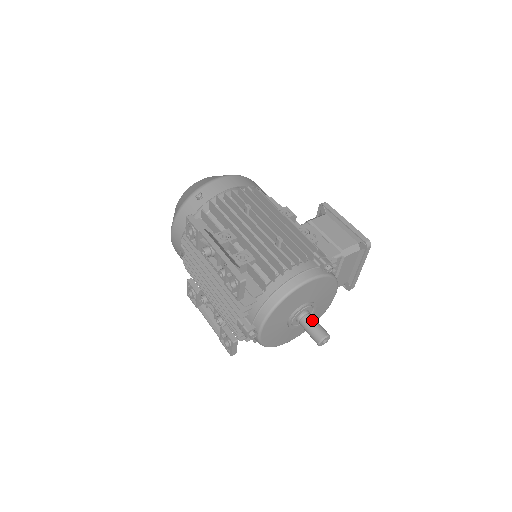
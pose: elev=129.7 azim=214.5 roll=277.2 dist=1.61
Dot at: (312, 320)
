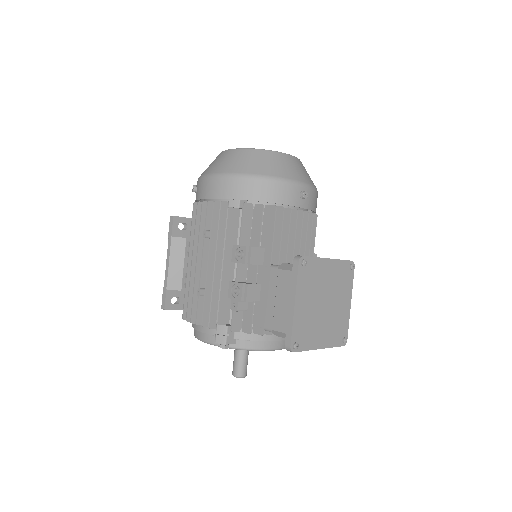
Dot at: (236, 356)
